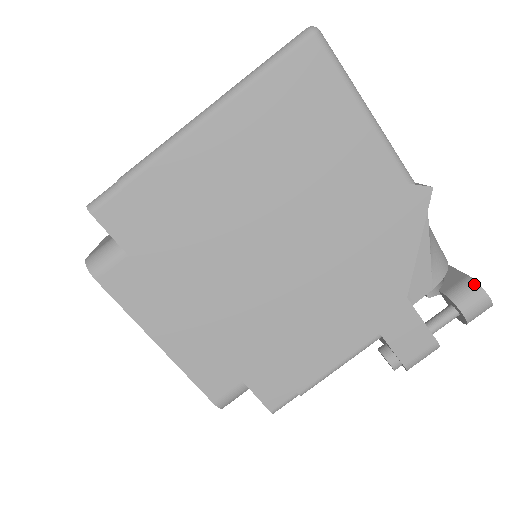
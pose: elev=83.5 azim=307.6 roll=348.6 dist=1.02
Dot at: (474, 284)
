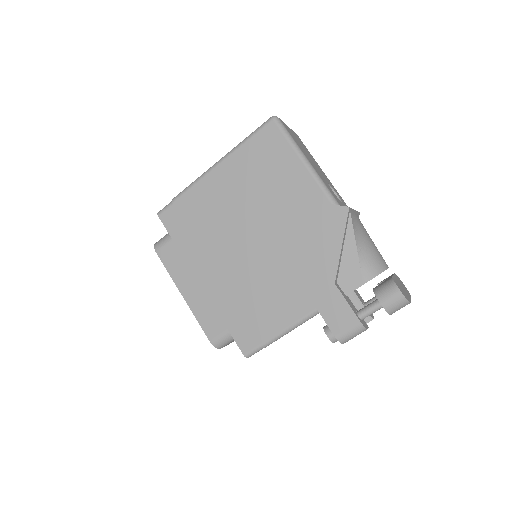
Dot at: (391, 281)
